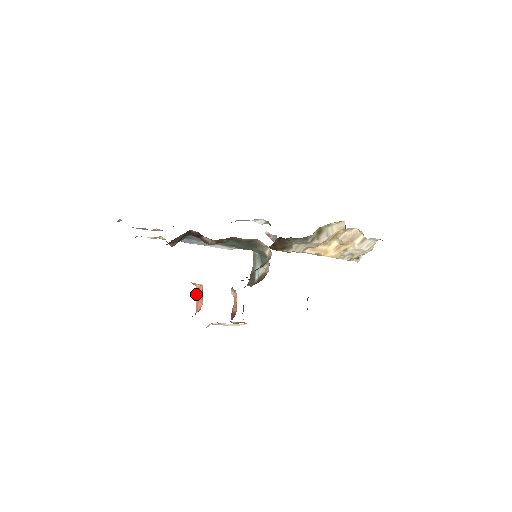
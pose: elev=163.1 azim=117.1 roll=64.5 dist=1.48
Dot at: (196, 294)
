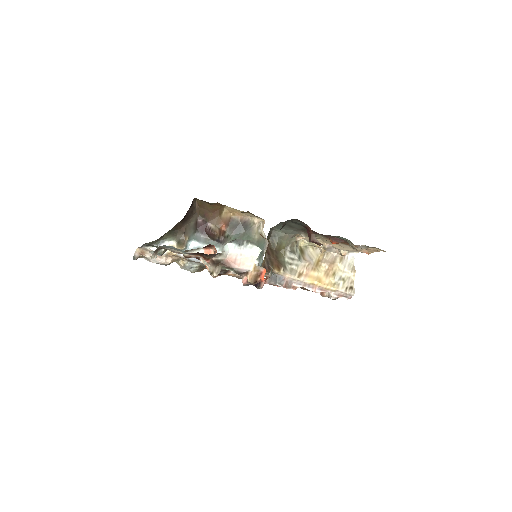
Dot at: occluded
